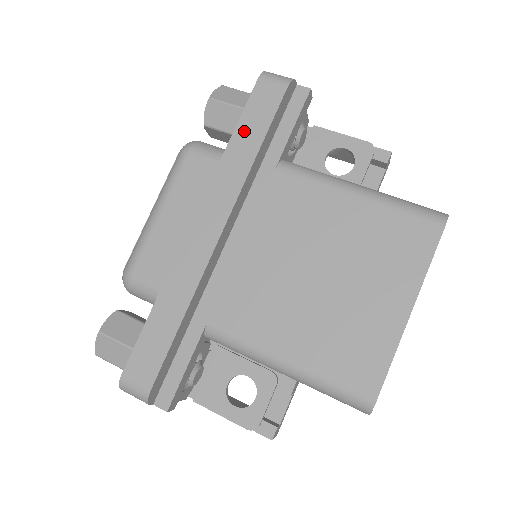
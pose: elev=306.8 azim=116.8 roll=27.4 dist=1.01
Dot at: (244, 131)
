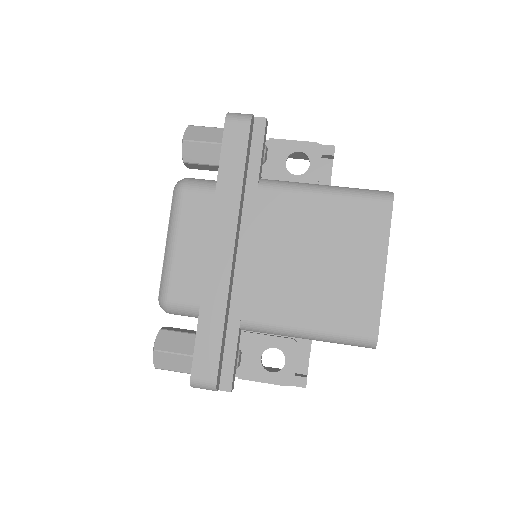
Dot at: (227, 166)
